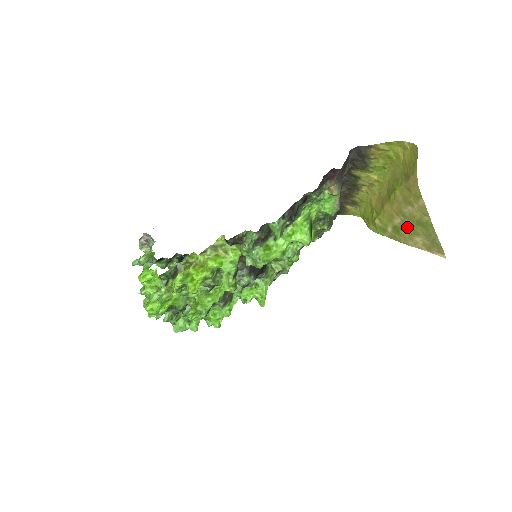
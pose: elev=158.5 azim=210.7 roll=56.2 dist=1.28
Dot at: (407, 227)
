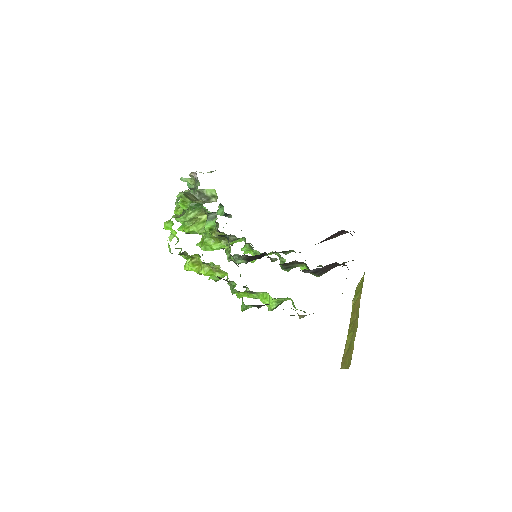
Dot at: occluded
